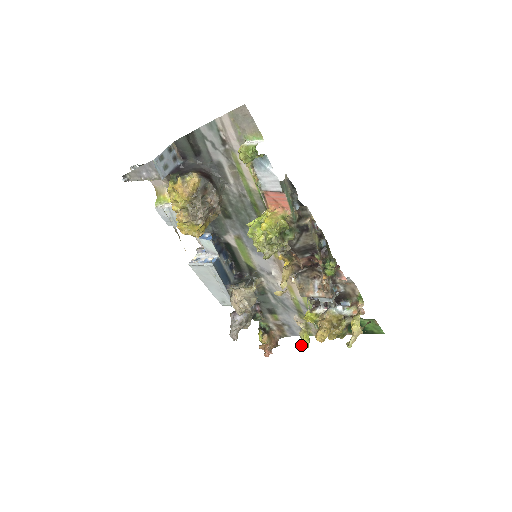
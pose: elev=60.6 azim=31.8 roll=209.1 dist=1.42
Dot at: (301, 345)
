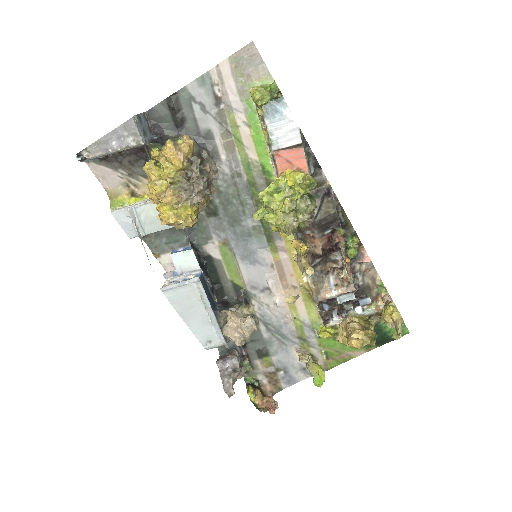
Dot at: (314, 382)
